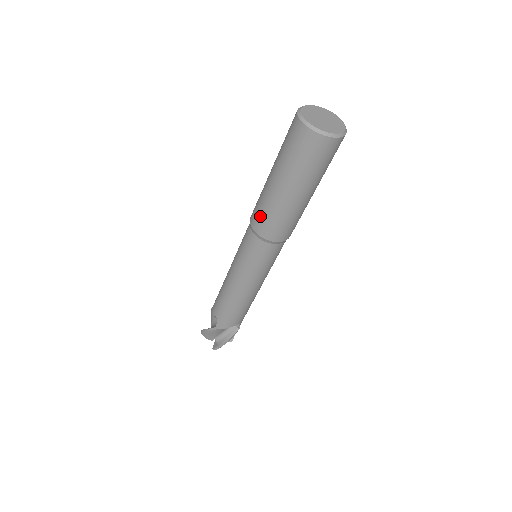
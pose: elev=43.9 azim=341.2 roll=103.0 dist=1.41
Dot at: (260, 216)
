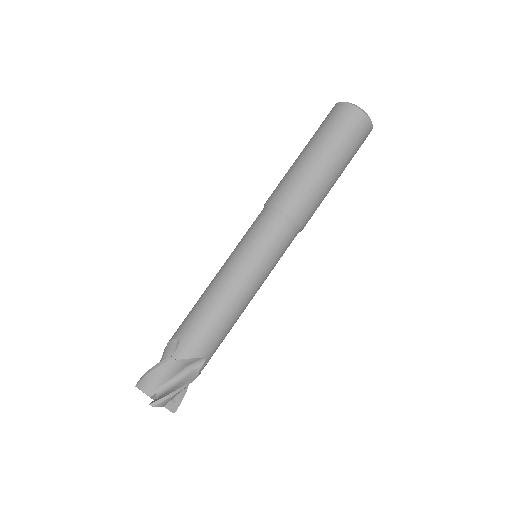
Dot at: (283, 187)
